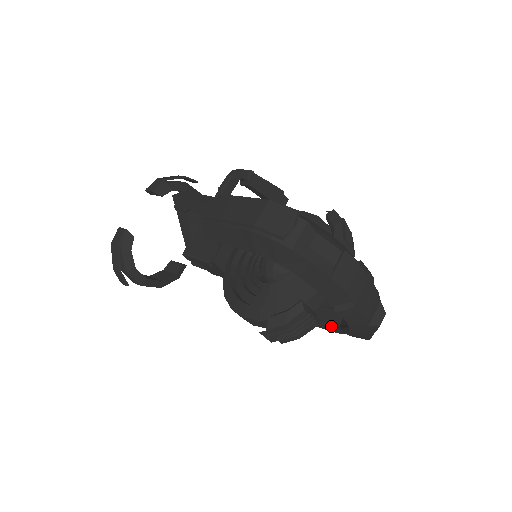
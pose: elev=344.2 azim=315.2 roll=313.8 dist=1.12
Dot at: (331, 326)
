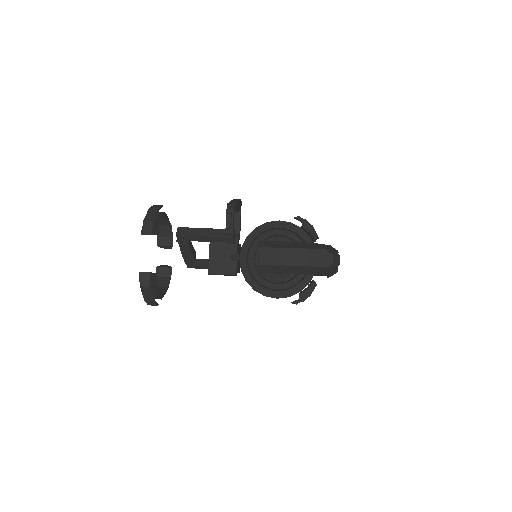
Dot at: occluded
